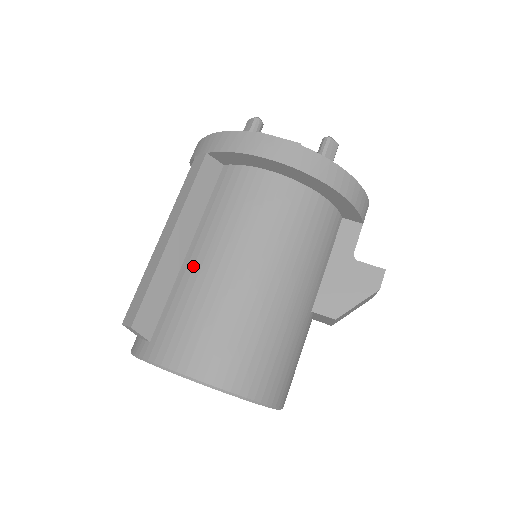
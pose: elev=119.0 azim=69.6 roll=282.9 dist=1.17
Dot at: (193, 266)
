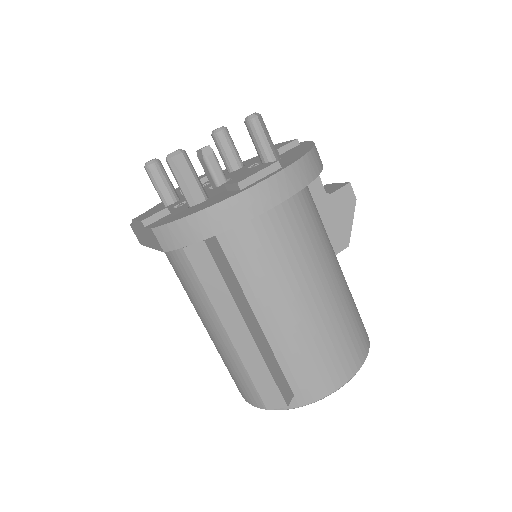
Dot at: (278, 327)
